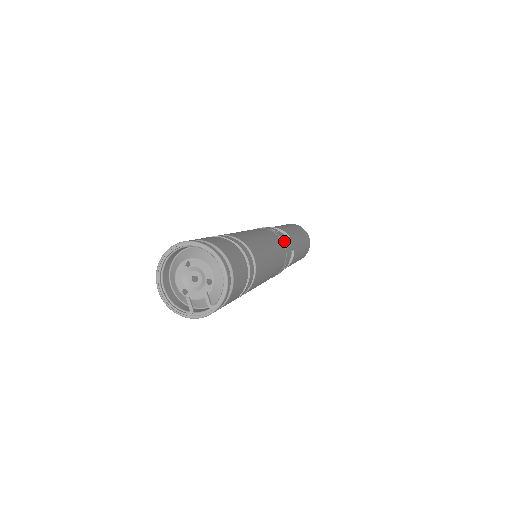
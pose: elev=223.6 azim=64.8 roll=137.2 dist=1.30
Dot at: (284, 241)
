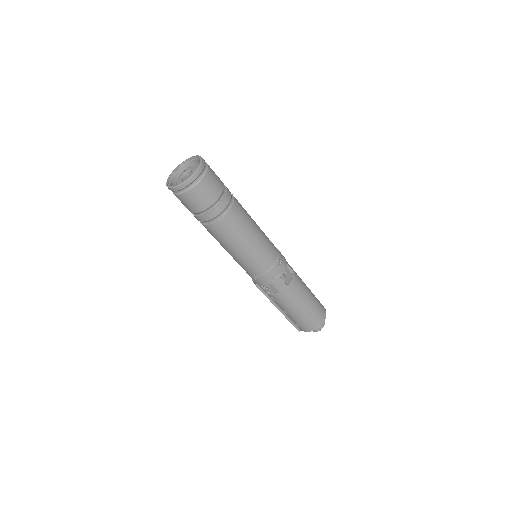
Dot at: occluded
